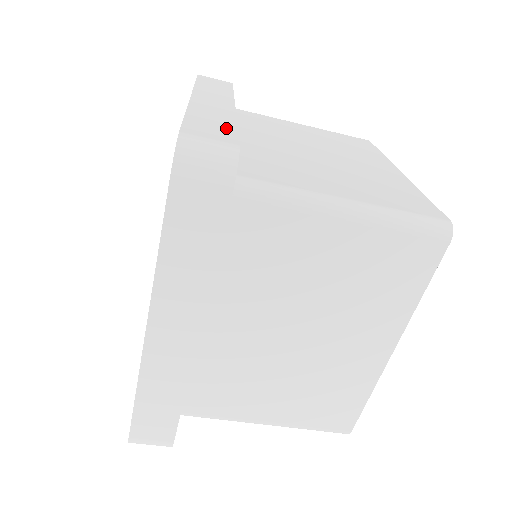
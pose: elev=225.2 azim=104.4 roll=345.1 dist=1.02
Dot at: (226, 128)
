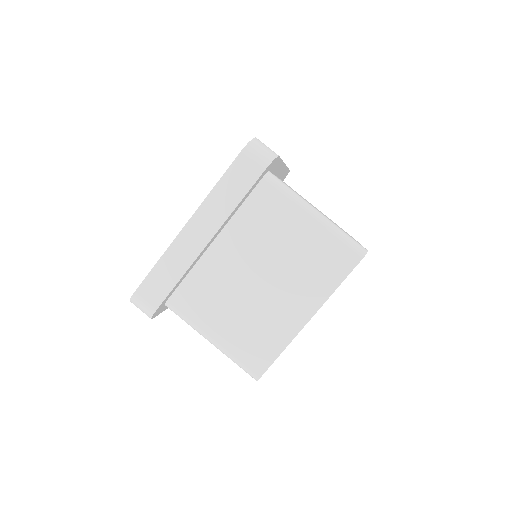
Dot at: occluded
